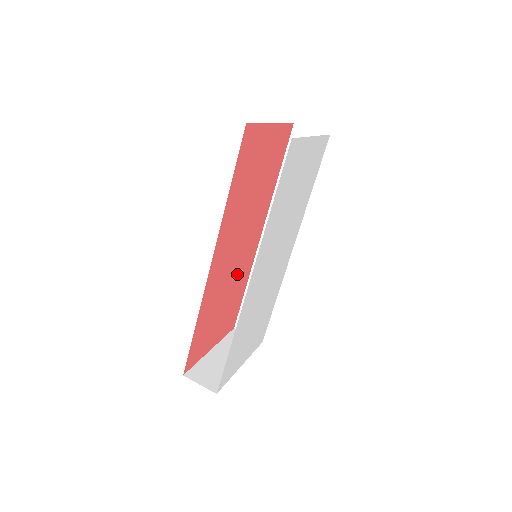
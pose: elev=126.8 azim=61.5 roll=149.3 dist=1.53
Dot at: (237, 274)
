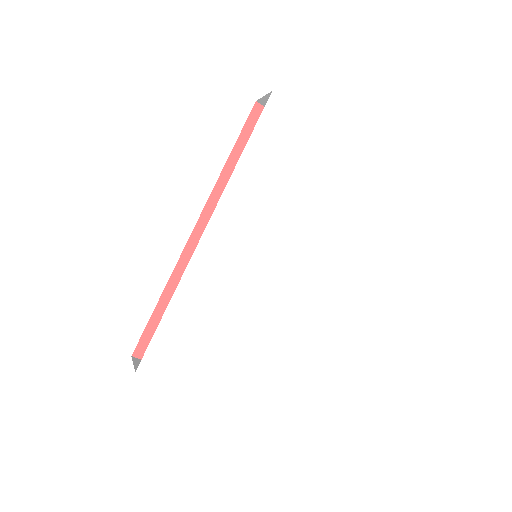
Dot at: occluded
